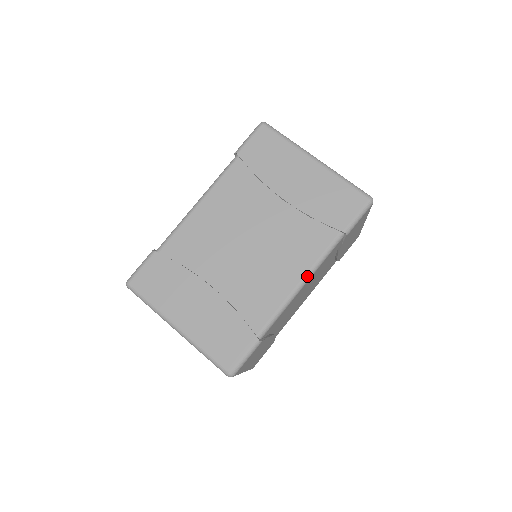
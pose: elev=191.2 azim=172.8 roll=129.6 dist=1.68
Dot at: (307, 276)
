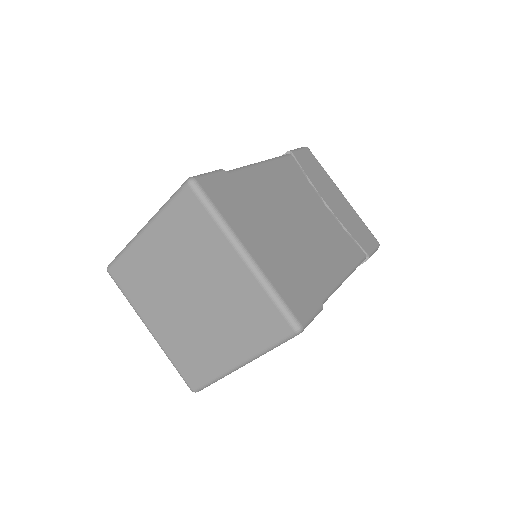
Dot at: (349, 273)
